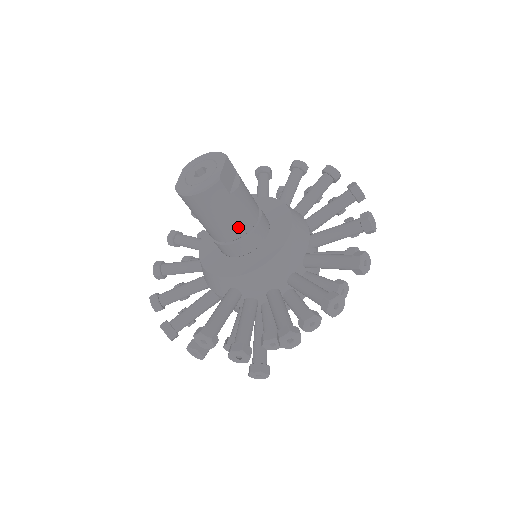
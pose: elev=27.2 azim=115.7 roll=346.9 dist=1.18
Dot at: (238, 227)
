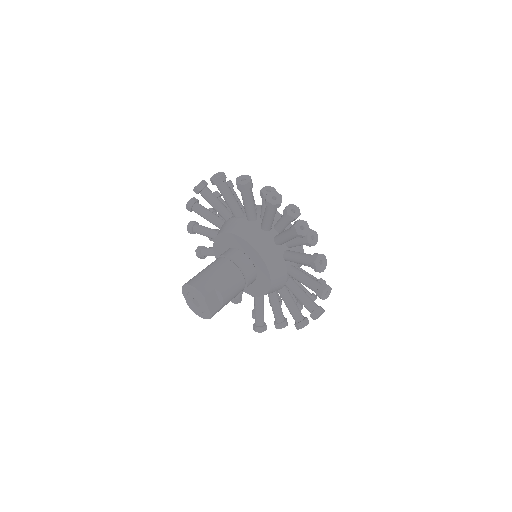
Dot at: occluded
